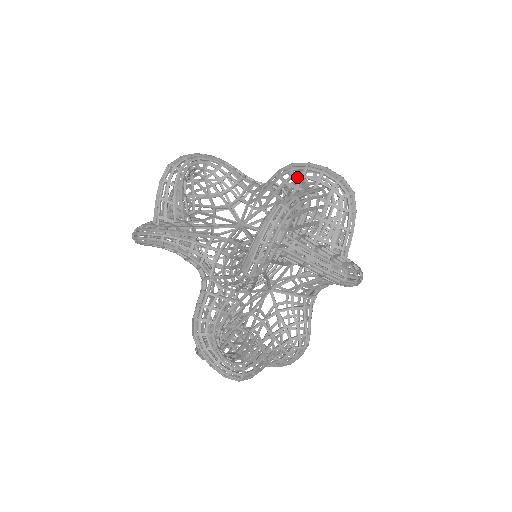
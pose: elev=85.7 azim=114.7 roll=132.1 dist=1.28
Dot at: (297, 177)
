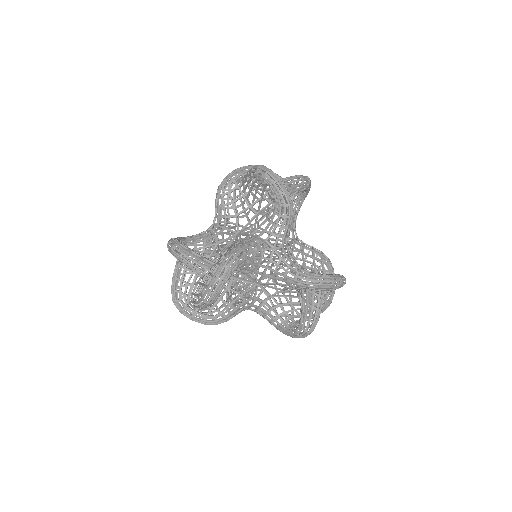
Dot at: (311, 289)
